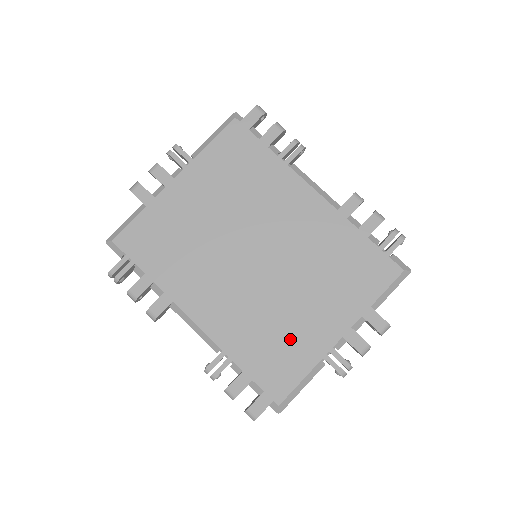
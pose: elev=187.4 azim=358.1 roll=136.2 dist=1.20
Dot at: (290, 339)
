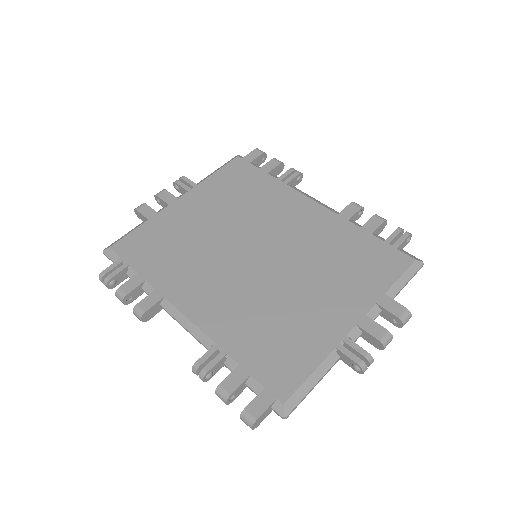
Dot at: (295, 329)
